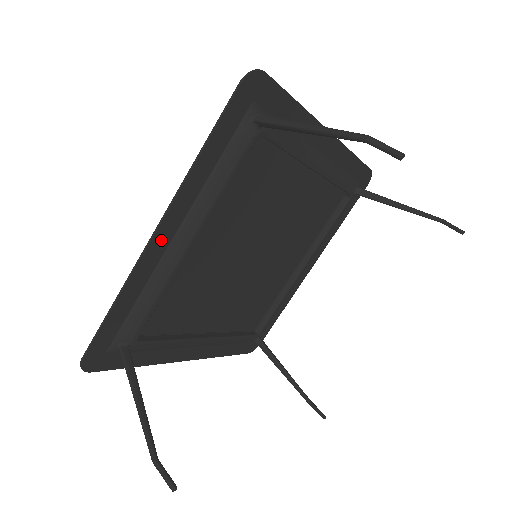
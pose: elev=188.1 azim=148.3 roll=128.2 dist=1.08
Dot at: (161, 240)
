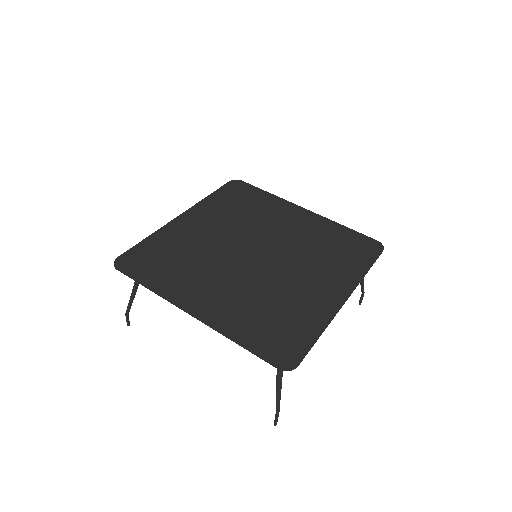
Dot at: (192, 308)
